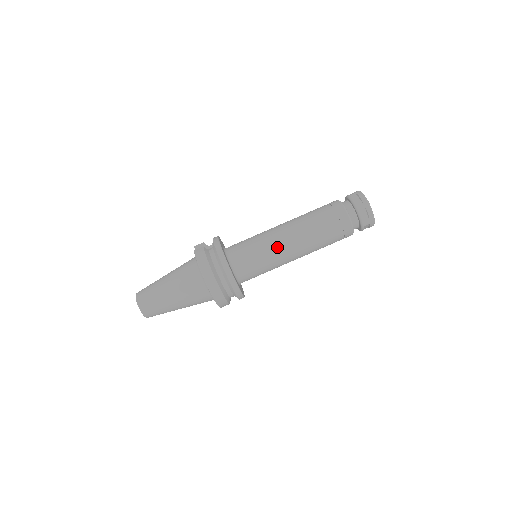
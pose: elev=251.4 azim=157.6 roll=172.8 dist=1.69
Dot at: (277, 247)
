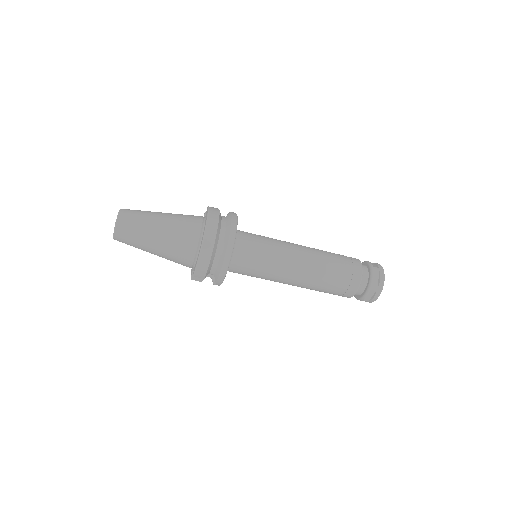
Dot at: (286, 251)
